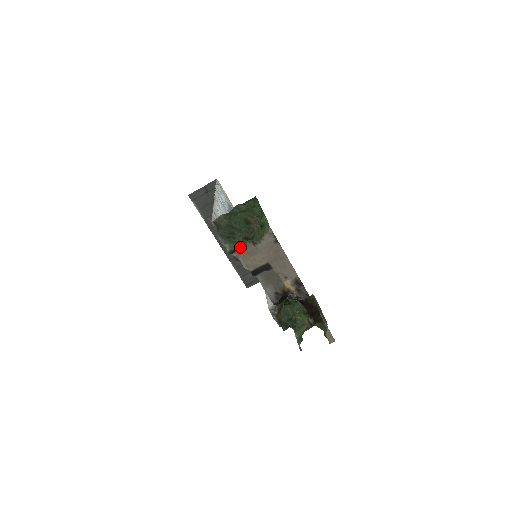
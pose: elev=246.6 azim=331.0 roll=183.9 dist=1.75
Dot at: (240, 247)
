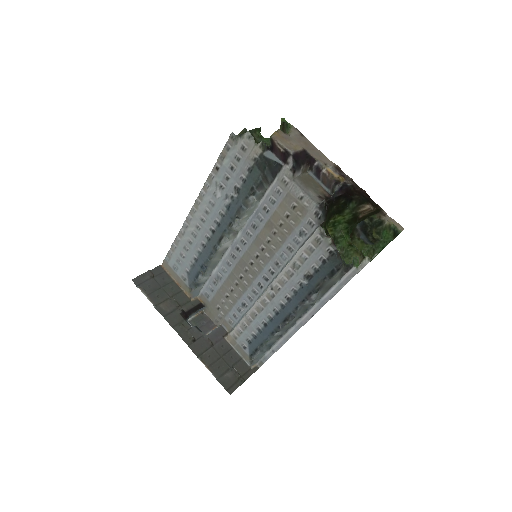
Dot at: (274, 132)
